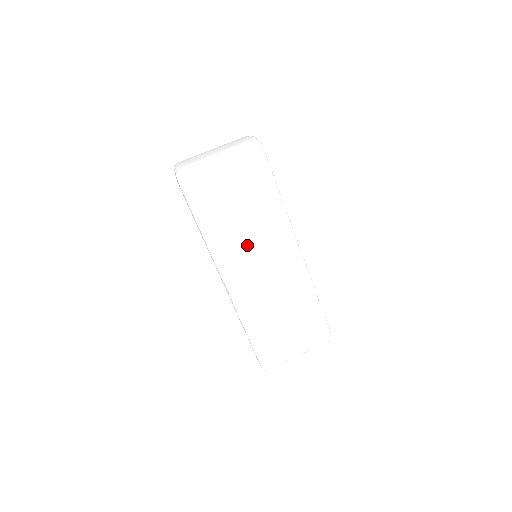
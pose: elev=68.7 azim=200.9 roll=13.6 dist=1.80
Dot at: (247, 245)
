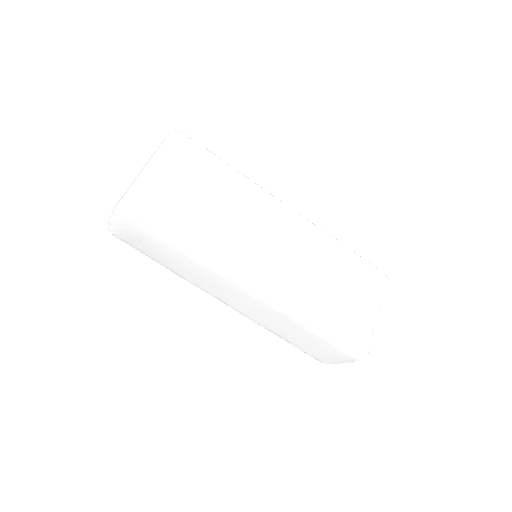
Dot at: (243, 233)
